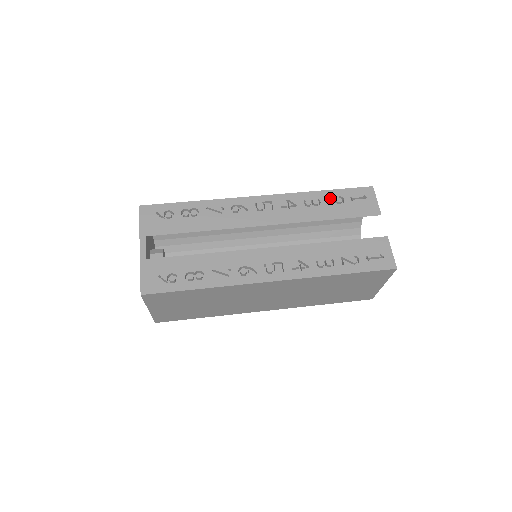
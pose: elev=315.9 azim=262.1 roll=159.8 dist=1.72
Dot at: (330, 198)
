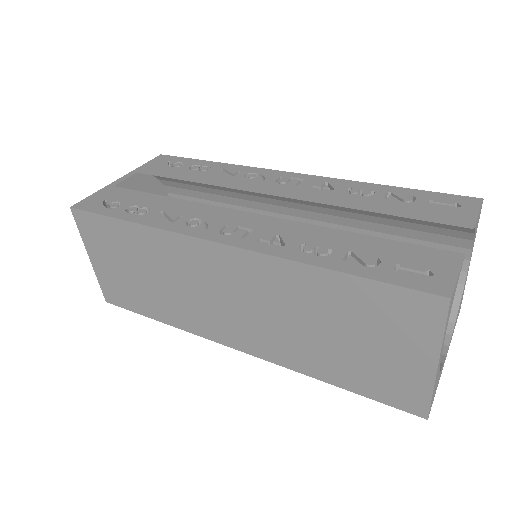
Dot at: (393, 194)
